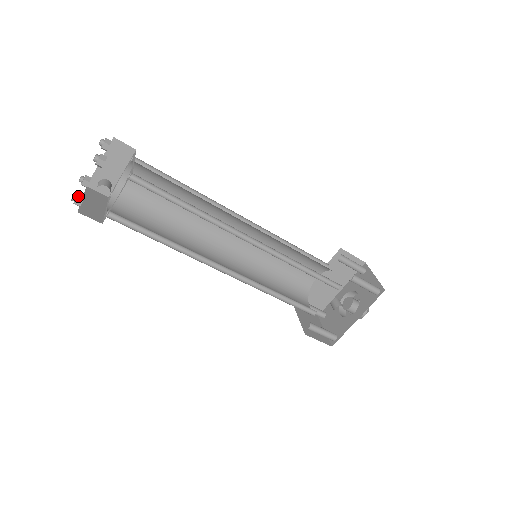
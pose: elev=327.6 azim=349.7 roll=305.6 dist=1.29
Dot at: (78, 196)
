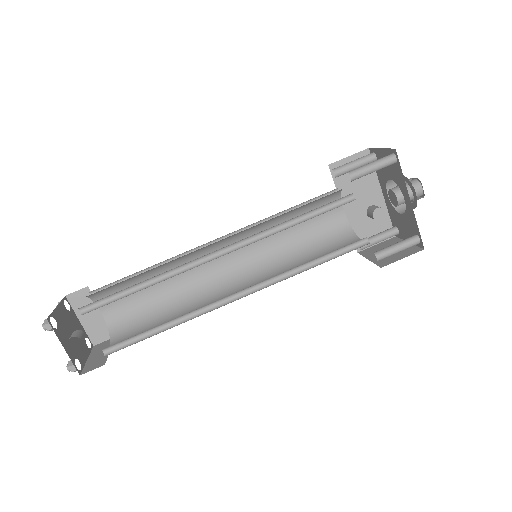
Dot at: (69, 364)
